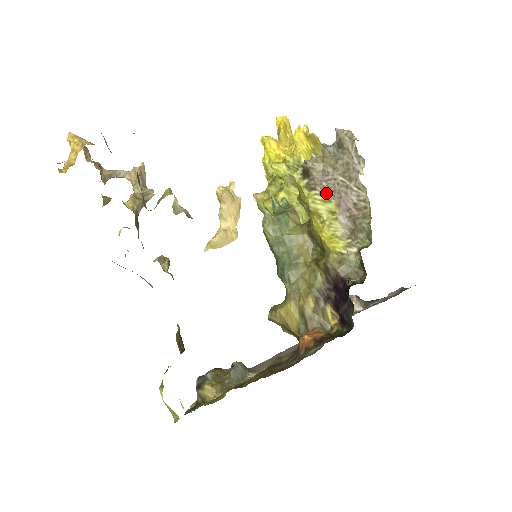
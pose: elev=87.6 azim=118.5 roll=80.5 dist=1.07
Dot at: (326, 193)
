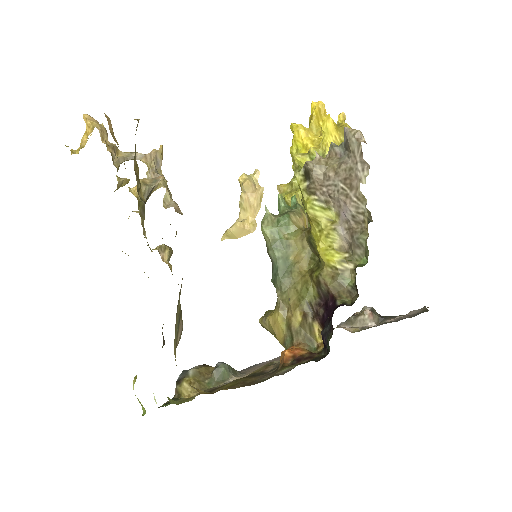
Dot at: (326, 199)
